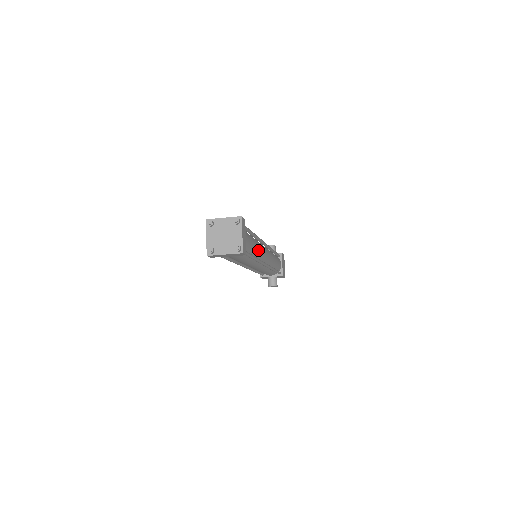
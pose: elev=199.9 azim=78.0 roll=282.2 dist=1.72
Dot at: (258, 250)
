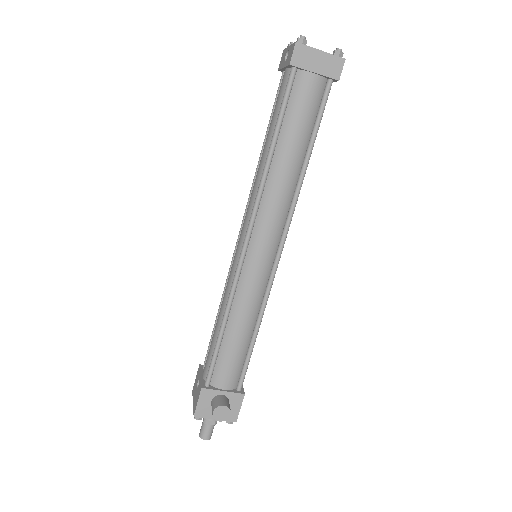
Dot at: occluded
